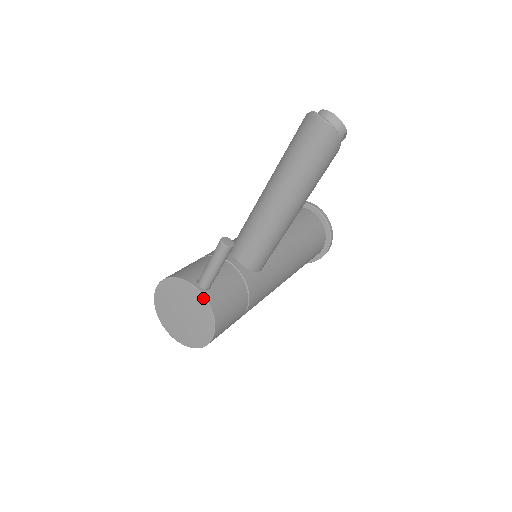
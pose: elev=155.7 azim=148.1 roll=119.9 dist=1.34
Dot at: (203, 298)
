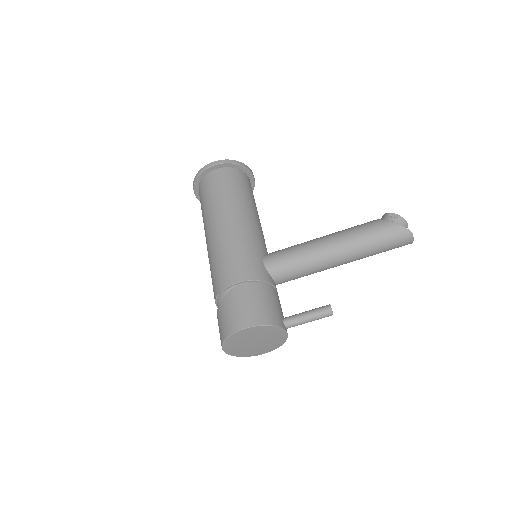
Dot at: (286, 337)
